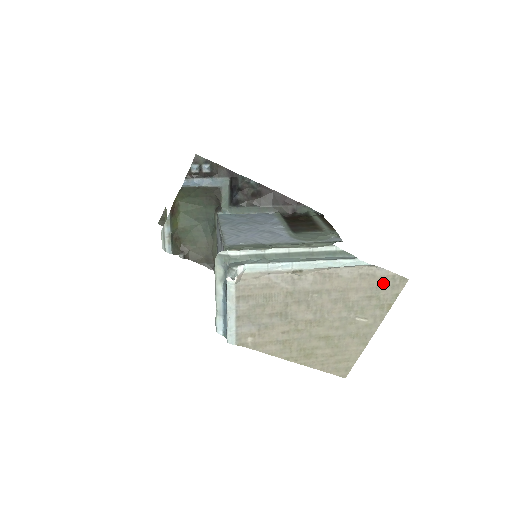
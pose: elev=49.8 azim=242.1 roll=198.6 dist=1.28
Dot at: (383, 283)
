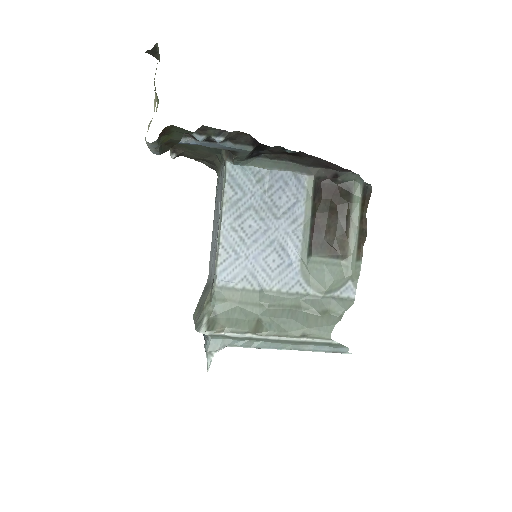
Dot at: occluded
